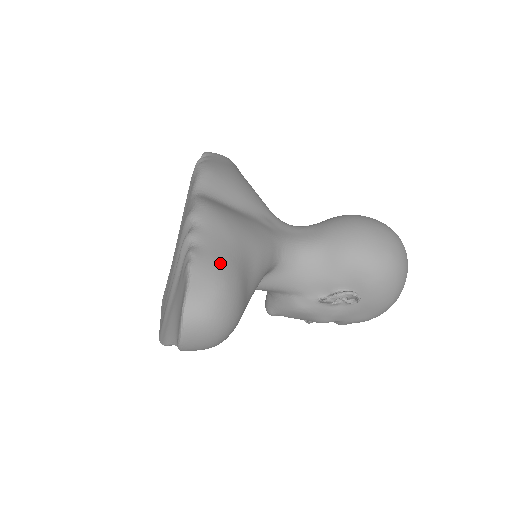
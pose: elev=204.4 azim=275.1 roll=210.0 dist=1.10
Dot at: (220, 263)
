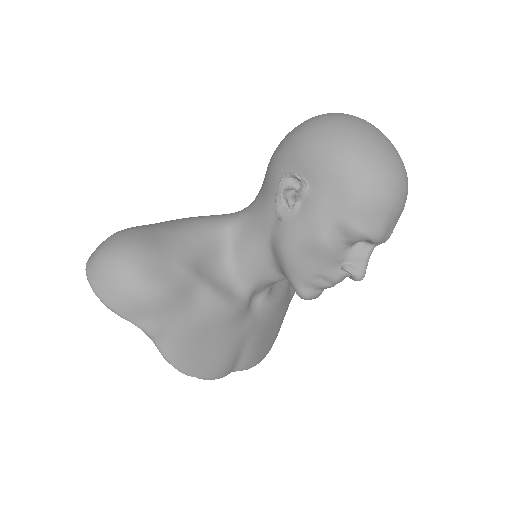
Dot at: occluded
